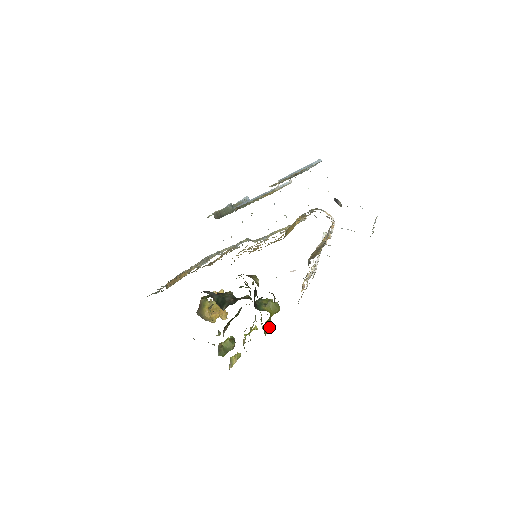
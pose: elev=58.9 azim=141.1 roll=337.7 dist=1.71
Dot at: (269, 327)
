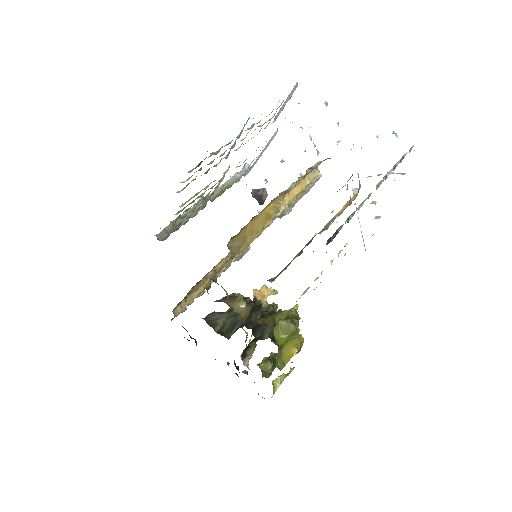
Dot at: (294, 350)
